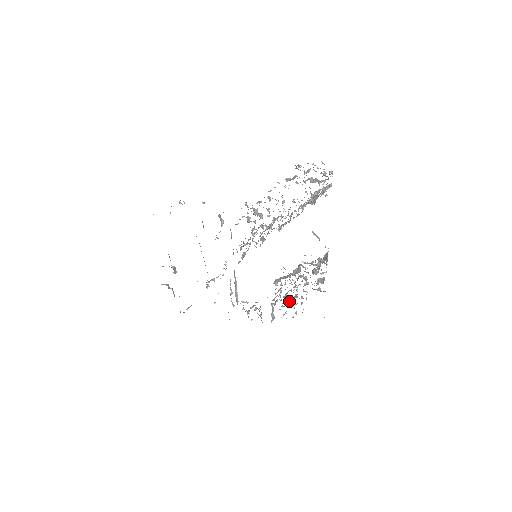
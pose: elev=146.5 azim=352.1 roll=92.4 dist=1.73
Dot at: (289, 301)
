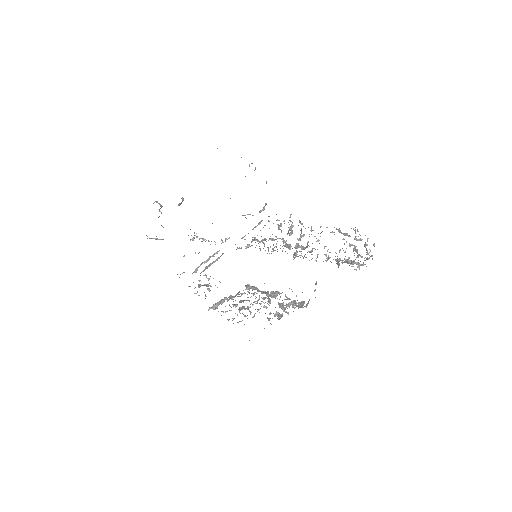
Dot at: (241, 308)
